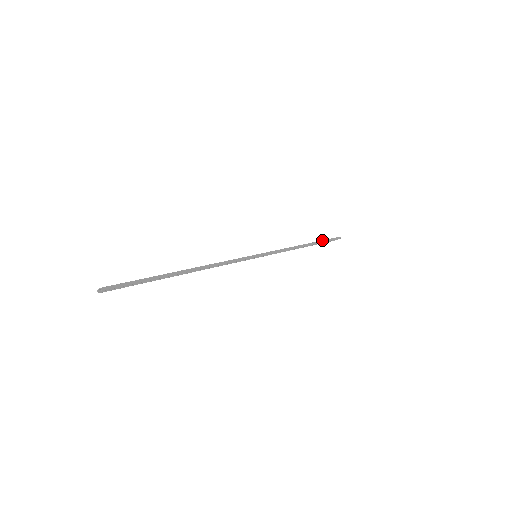
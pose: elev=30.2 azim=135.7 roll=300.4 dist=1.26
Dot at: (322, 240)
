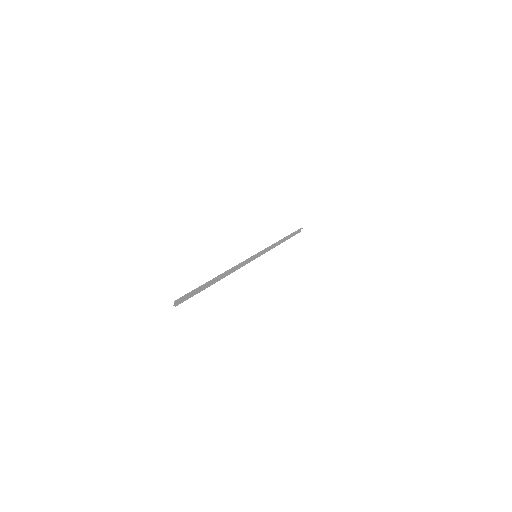
Dot at: (291, 233)
